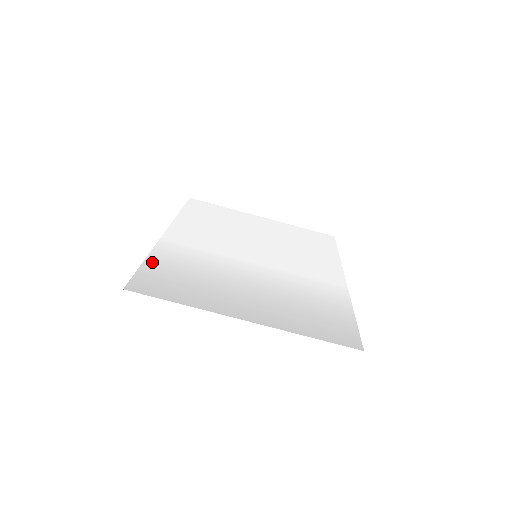
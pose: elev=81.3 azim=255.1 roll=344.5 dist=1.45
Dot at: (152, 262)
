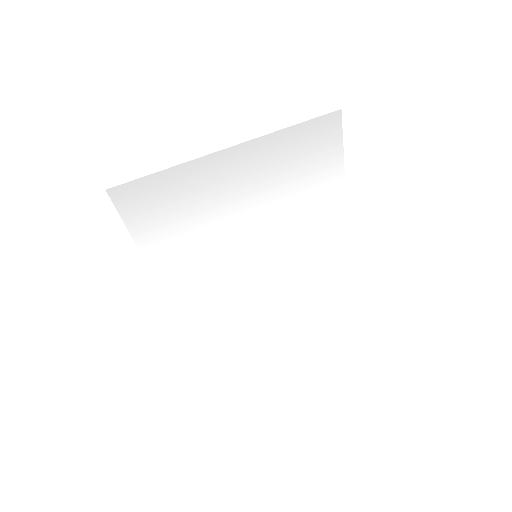
Dot at: (141, 236)
